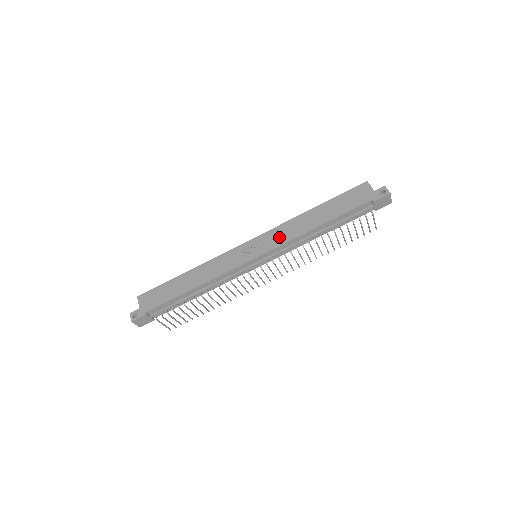
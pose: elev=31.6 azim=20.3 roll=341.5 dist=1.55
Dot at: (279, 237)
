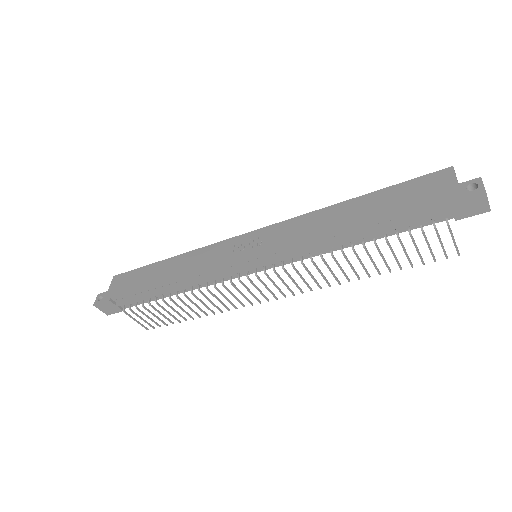
Dot at: (288, 234)
